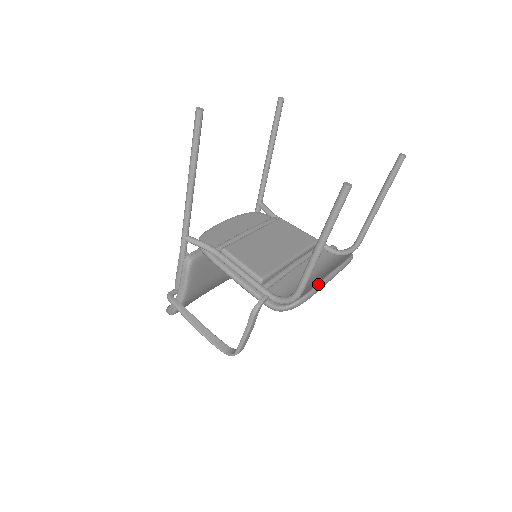
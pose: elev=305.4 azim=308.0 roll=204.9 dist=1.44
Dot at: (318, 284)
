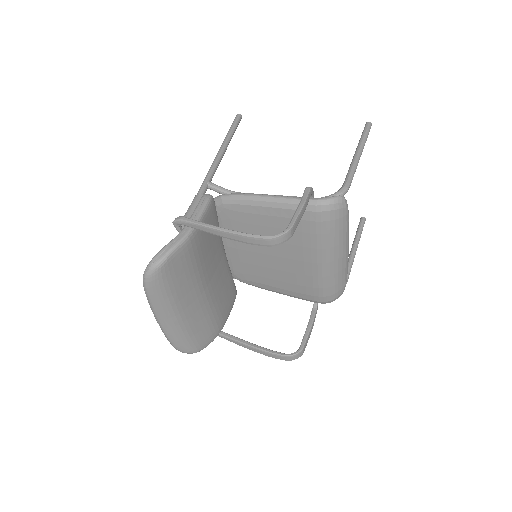
Dot at: occluded
